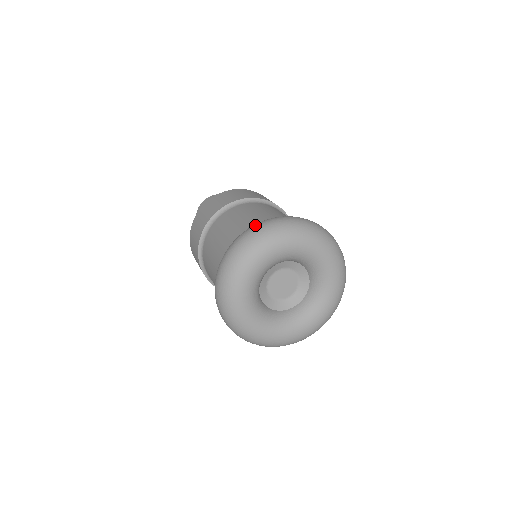
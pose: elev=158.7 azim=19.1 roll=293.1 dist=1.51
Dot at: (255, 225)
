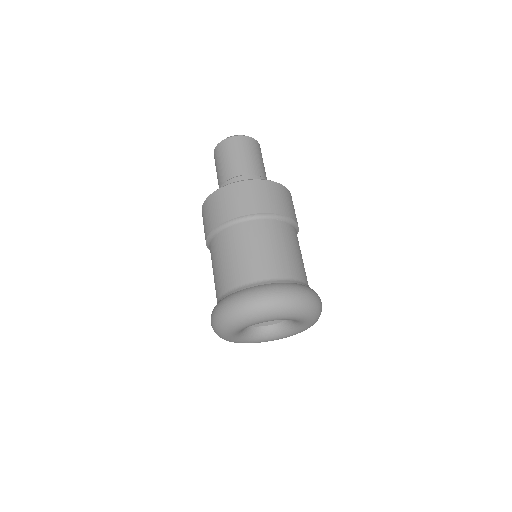
Dot at: (284, 291)
